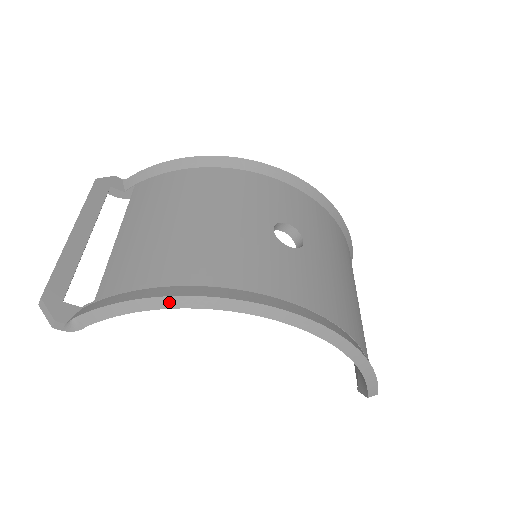
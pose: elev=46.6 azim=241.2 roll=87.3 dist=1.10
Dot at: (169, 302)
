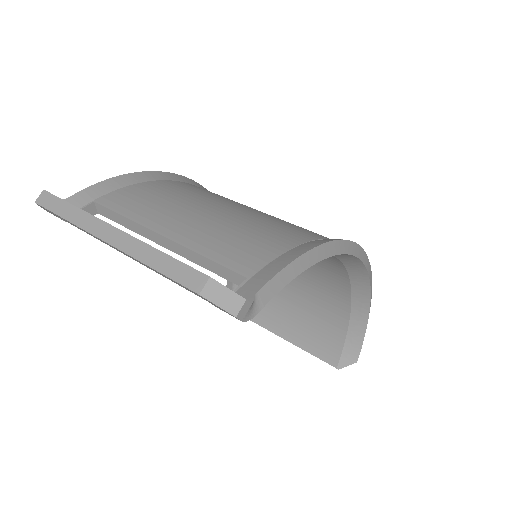
Dot at: (329, 249)
